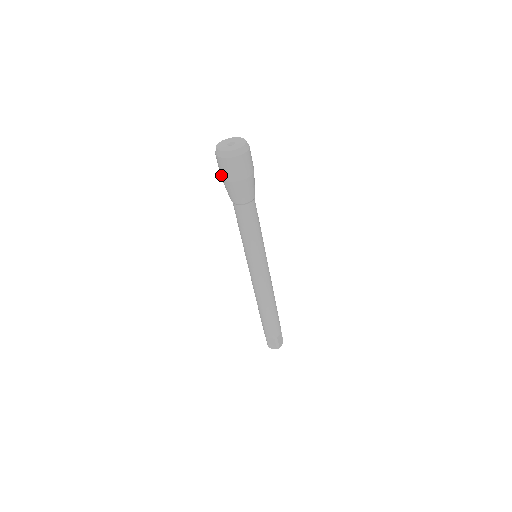
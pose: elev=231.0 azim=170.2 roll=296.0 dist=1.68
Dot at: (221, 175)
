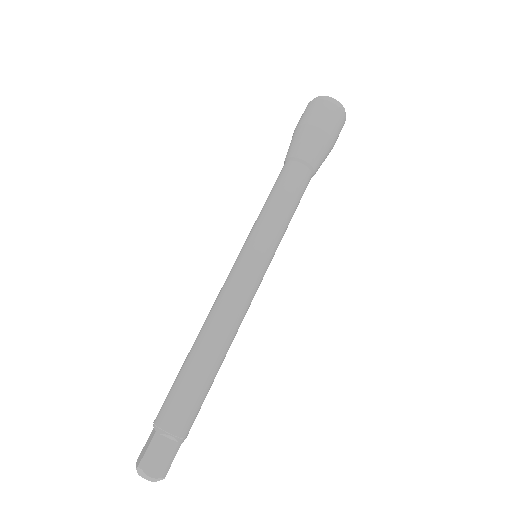
Dot at: (312, 120)
